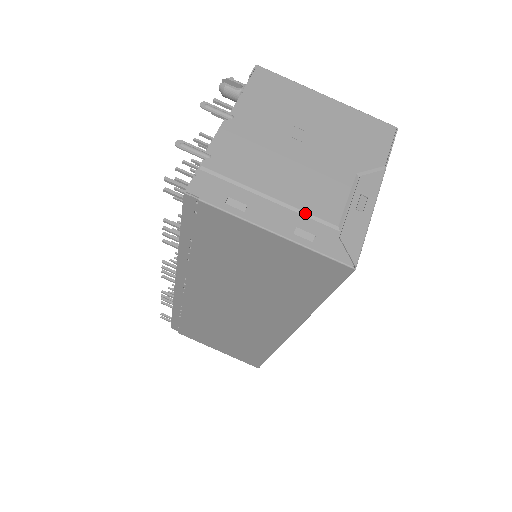
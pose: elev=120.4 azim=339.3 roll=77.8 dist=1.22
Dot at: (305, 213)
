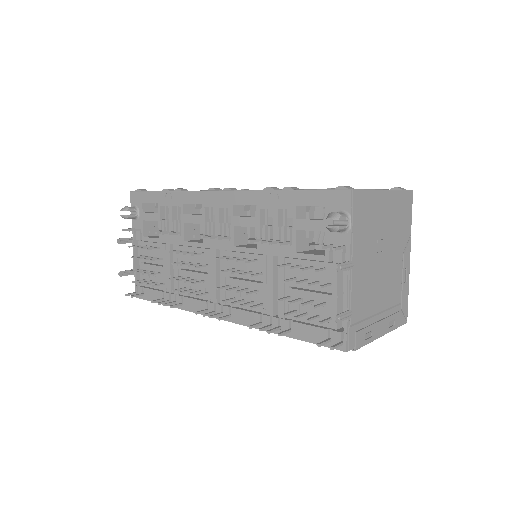
Dot at: (390, 308)
